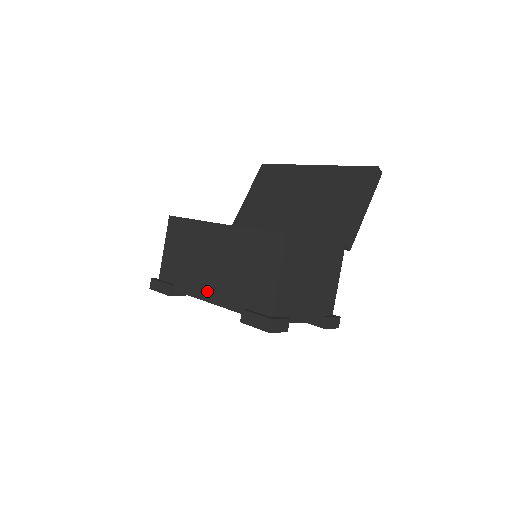
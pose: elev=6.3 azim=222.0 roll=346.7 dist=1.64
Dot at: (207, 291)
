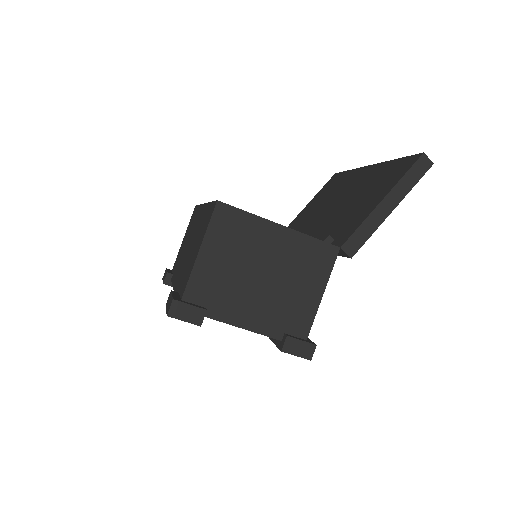
Dot at: (177, 277)
